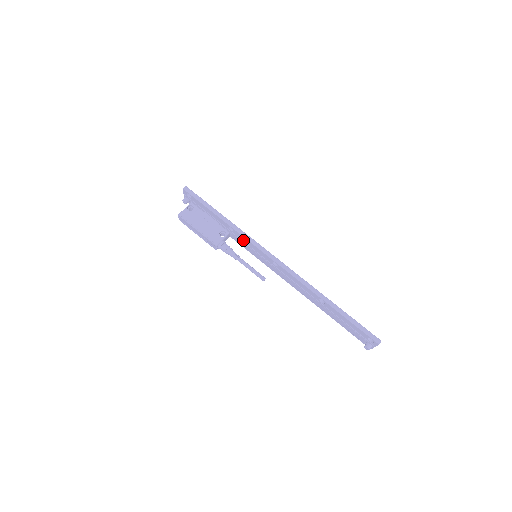
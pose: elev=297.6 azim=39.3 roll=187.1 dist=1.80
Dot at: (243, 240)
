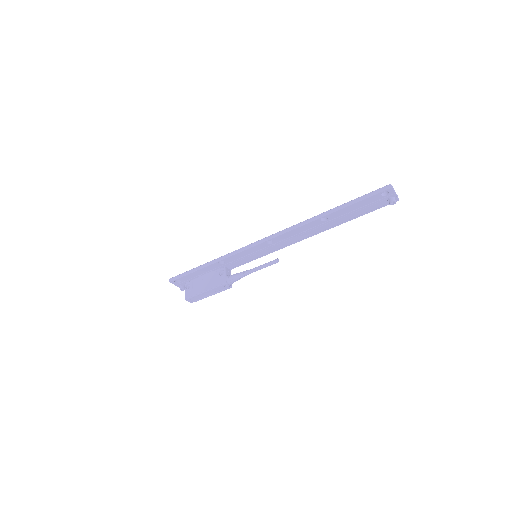
Dot at: (236, 259)
